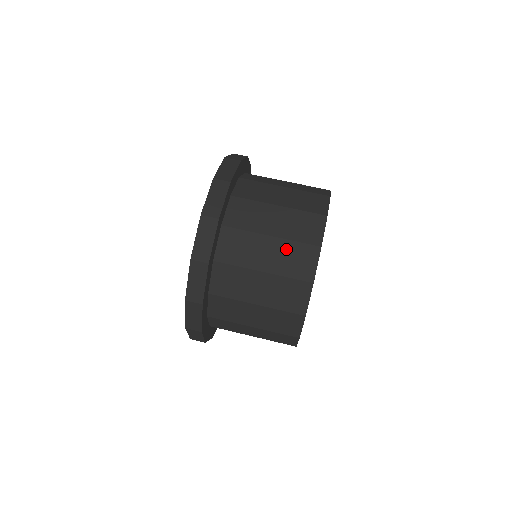
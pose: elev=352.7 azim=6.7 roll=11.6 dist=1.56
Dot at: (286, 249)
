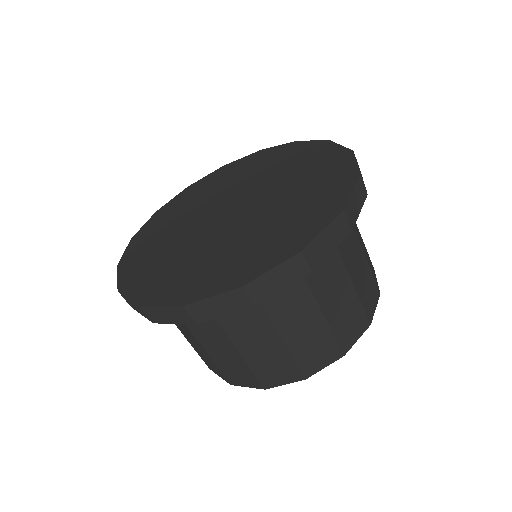
Dot at: (320, 335)
